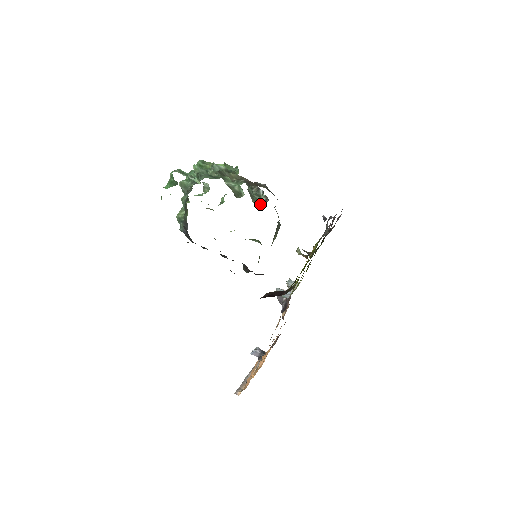
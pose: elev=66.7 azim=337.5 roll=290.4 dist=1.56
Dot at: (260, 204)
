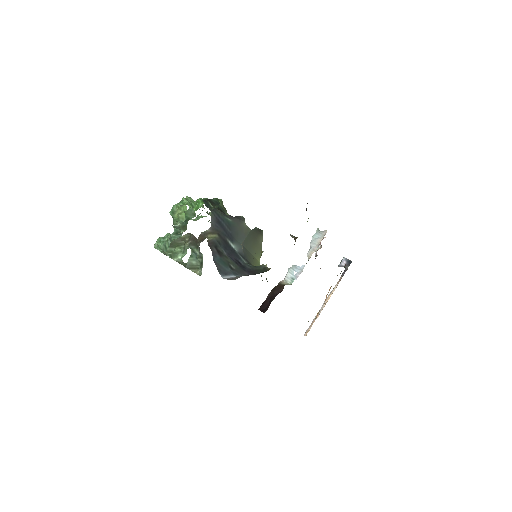
Dot at: (201, 272)
